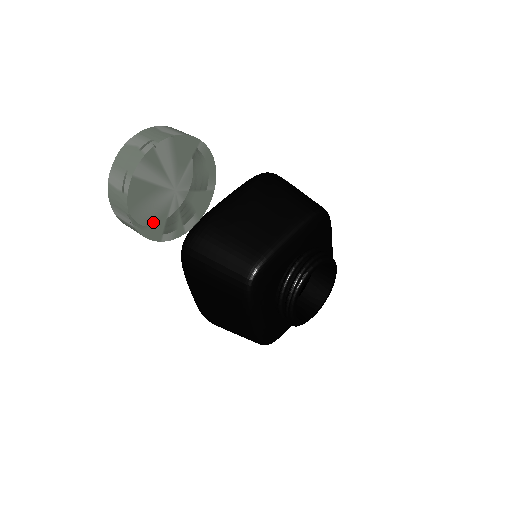
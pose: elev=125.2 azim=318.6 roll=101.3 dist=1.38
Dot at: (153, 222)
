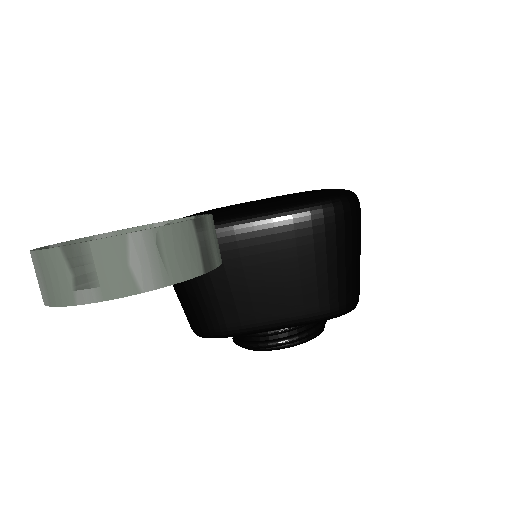
Dot at: occluded
